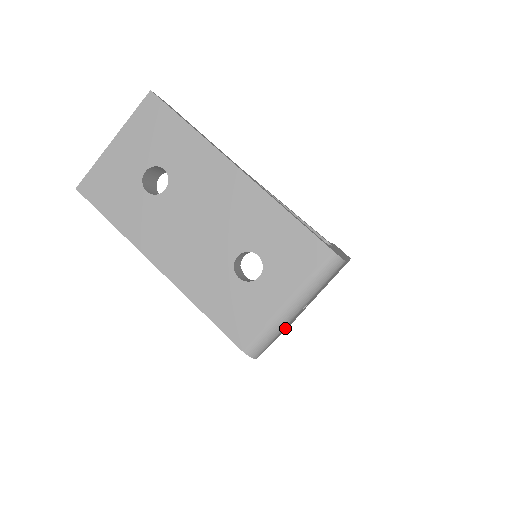
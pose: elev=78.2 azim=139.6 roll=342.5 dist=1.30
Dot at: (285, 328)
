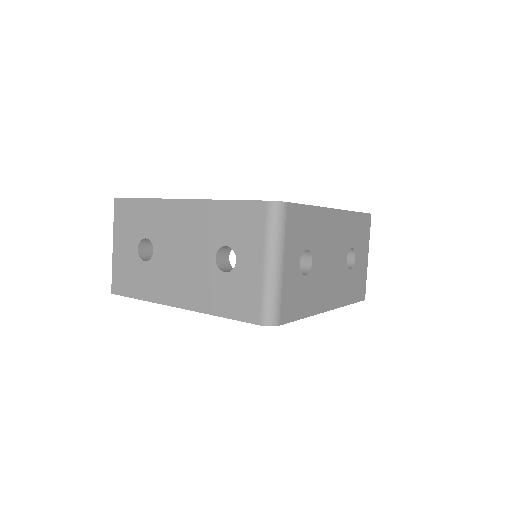
Dot at: (308, 294)
